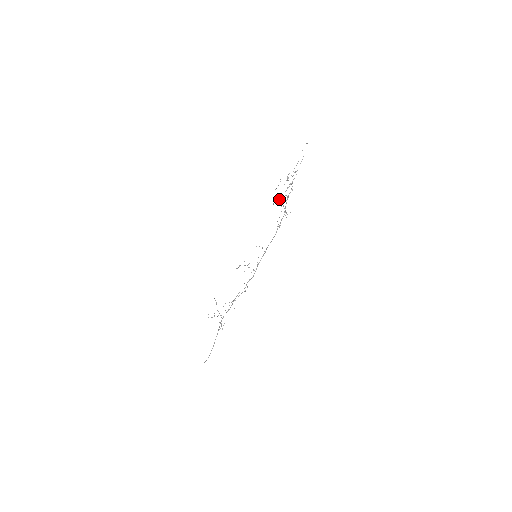
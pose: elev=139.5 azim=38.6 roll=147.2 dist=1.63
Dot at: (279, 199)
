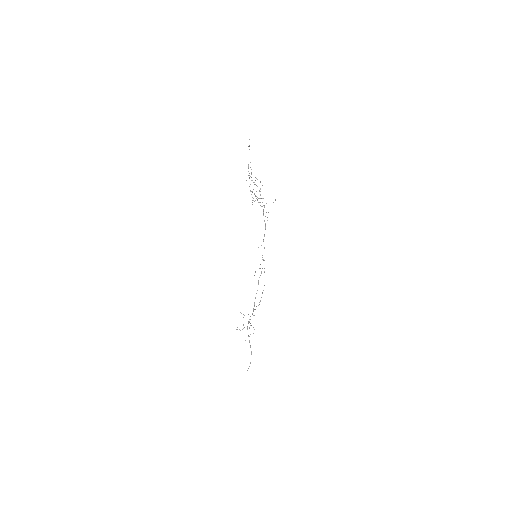
Dot at: (258, 198)
